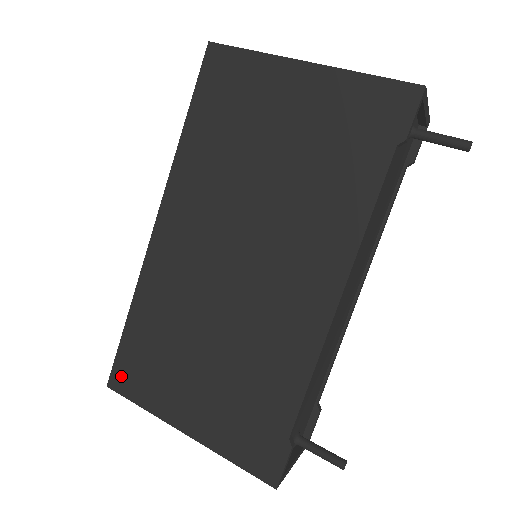
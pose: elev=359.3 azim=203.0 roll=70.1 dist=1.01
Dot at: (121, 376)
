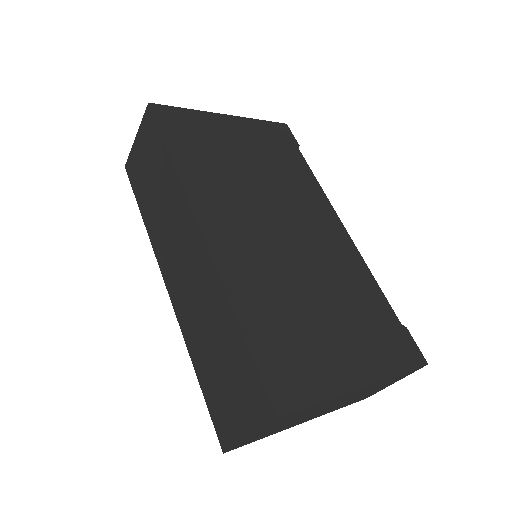
Dot at: (281, 391)
